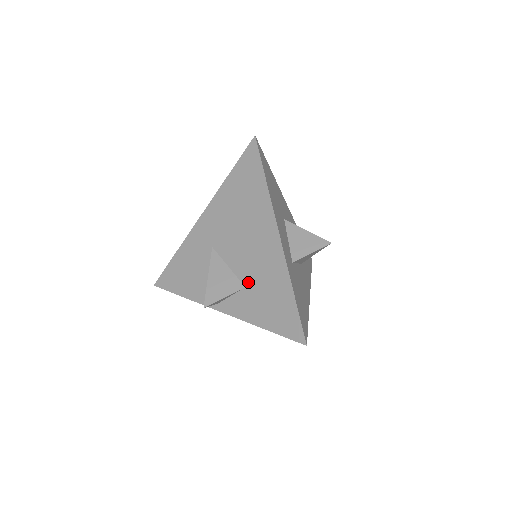
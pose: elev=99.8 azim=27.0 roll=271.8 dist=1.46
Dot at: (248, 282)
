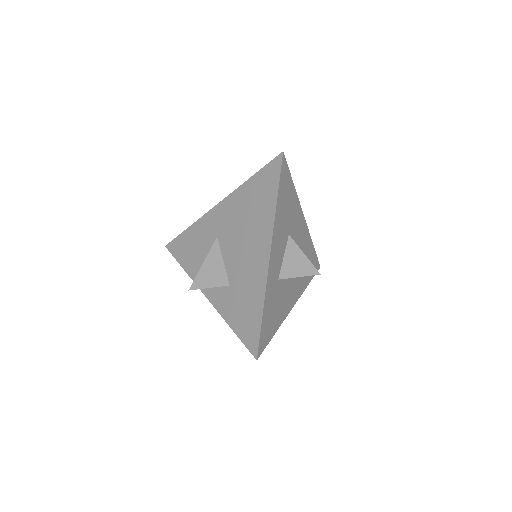
Dot at: (233, 282)
